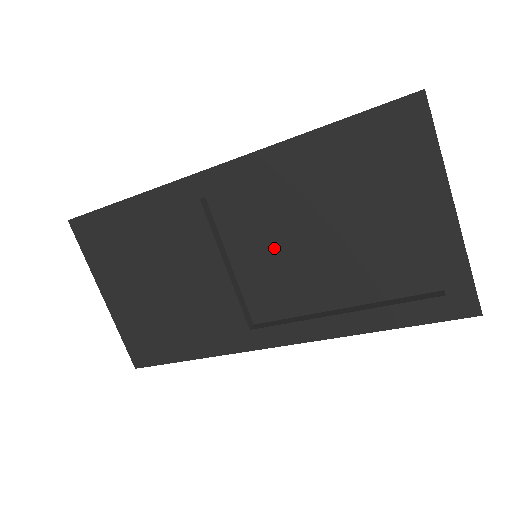
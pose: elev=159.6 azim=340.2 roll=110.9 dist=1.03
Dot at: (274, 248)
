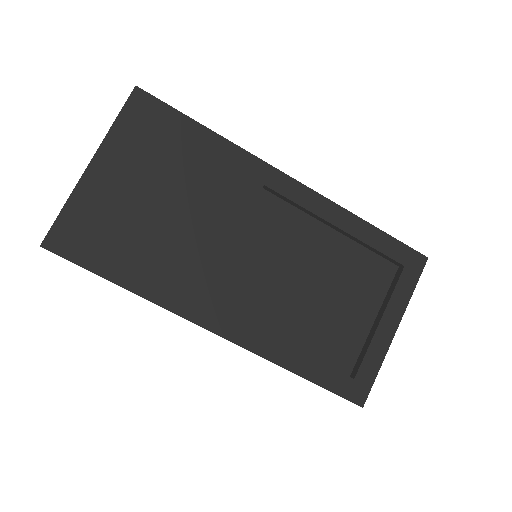
Dot at: (274, 262)
